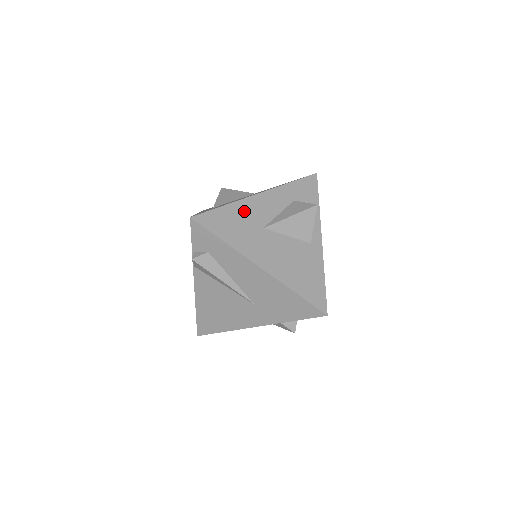
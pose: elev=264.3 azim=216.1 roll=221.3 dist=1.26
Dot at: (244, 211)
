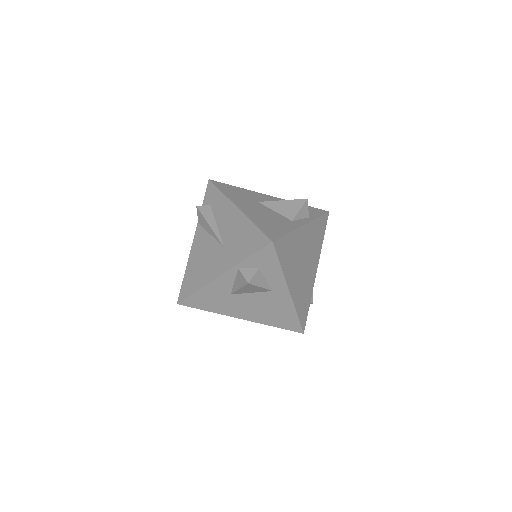
Dot at: (250, 193)
